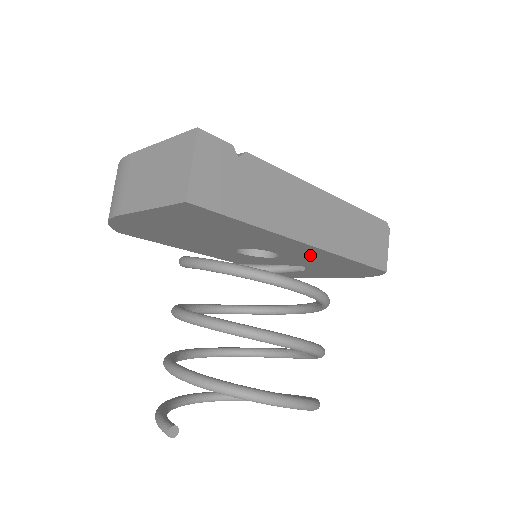
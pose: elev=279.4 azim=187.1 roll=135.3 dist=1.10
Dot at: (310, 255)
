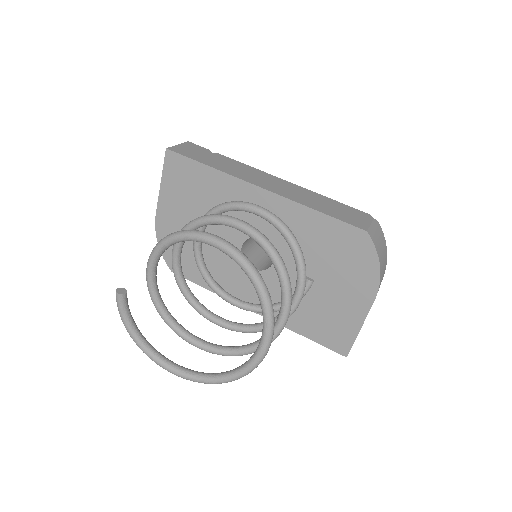
Dot at: occluded
